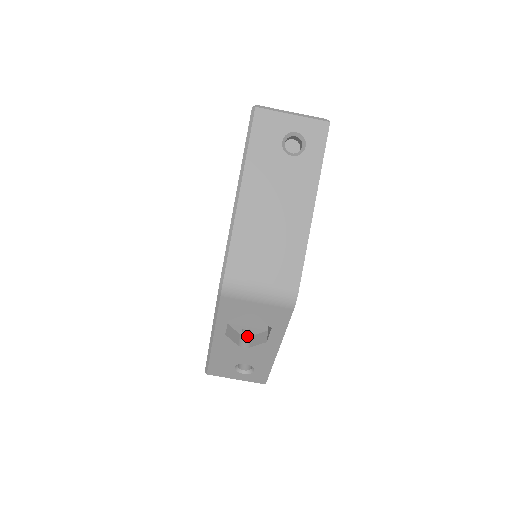
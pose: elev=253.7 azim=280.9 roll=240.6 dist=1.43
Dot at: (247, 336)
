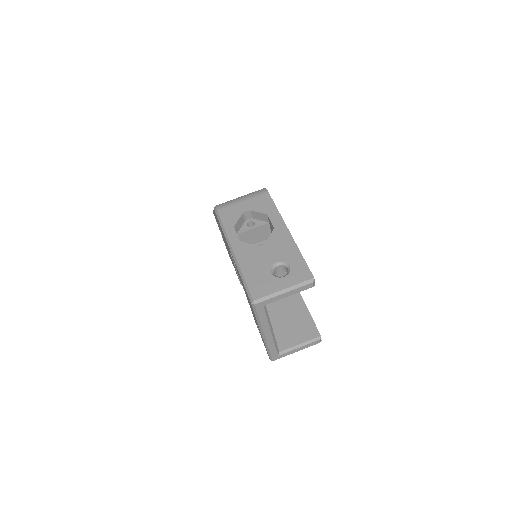
Dot at: occluded
